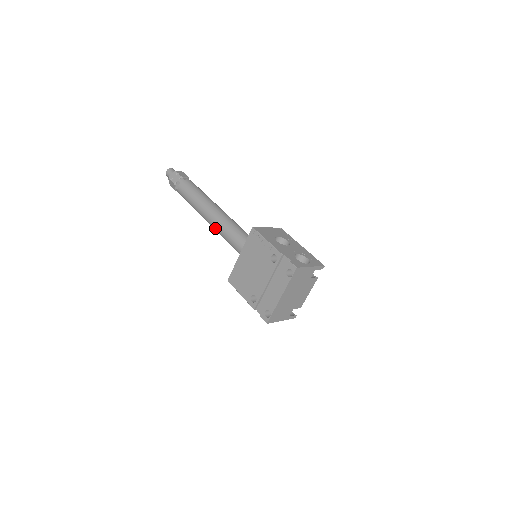
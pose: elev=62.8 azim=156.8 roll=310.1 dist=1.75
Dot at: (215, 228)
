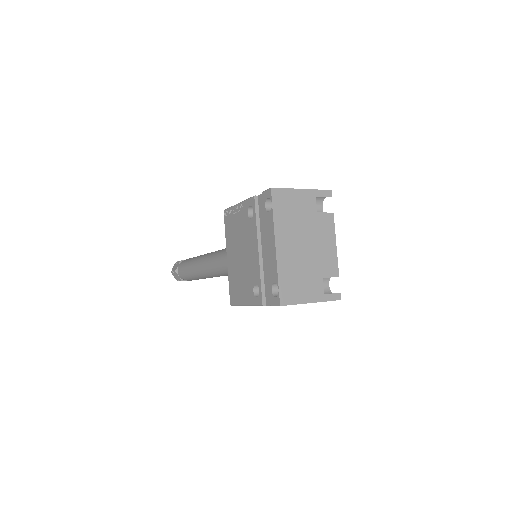
Dot at: (211, 270)
